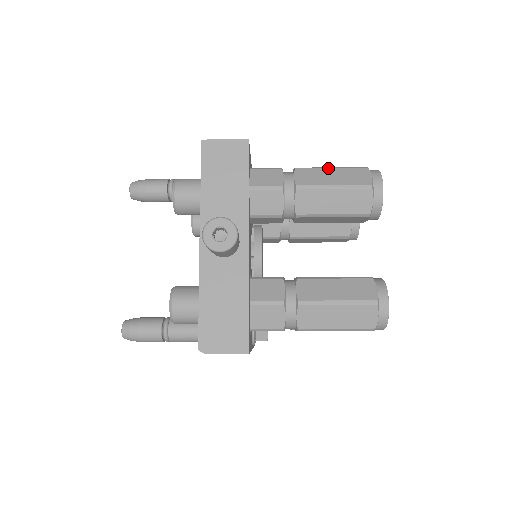
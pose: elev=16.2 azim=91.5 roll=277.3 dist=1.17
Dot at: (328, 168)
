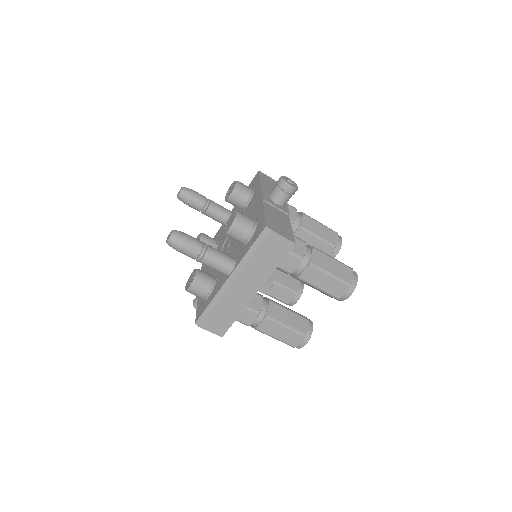
Dot at: occluded
